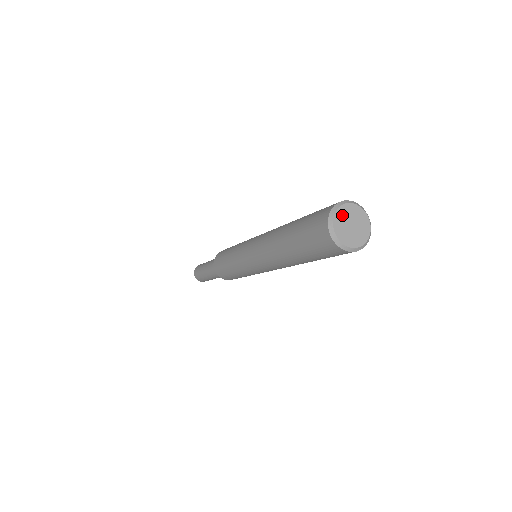
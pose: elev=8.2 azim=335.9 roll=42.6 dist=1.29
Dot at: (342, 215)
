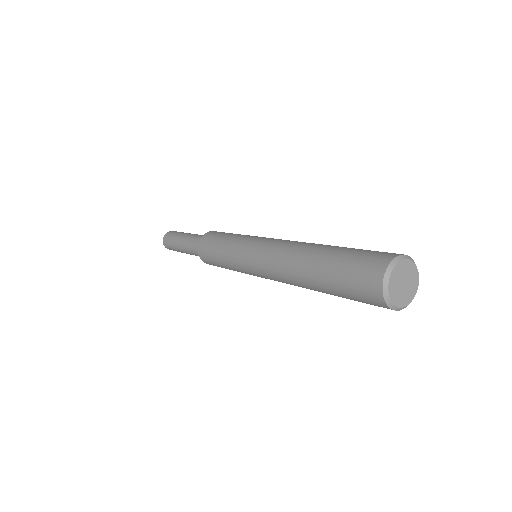
Dot at: (395, 279)
